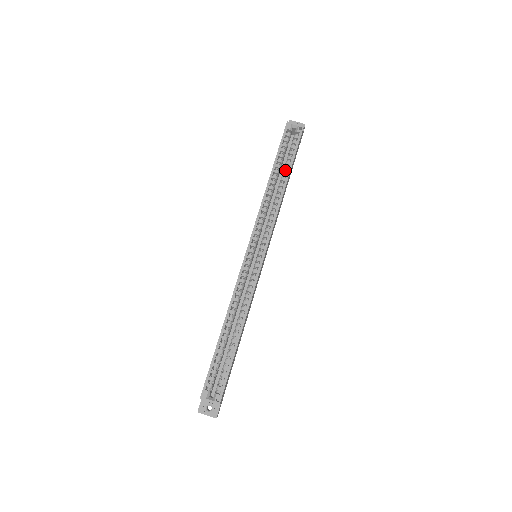
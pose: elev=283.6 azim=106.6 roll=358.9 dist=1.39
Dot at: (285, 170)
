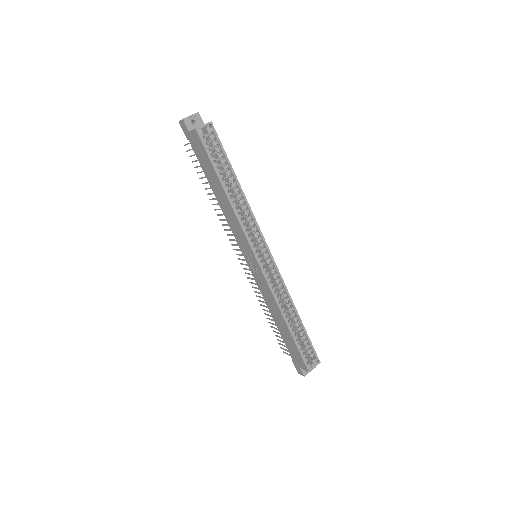
Dot at: (228, 174)
